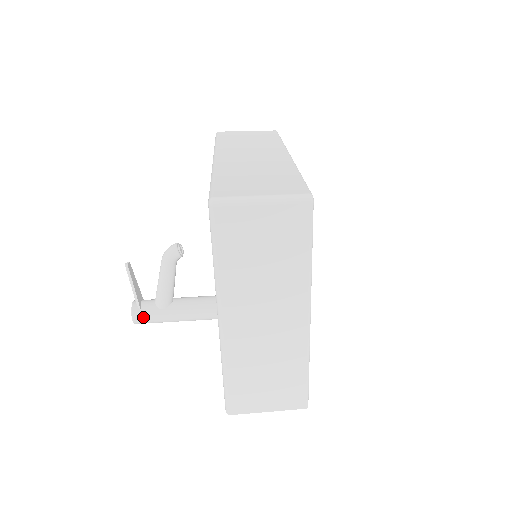
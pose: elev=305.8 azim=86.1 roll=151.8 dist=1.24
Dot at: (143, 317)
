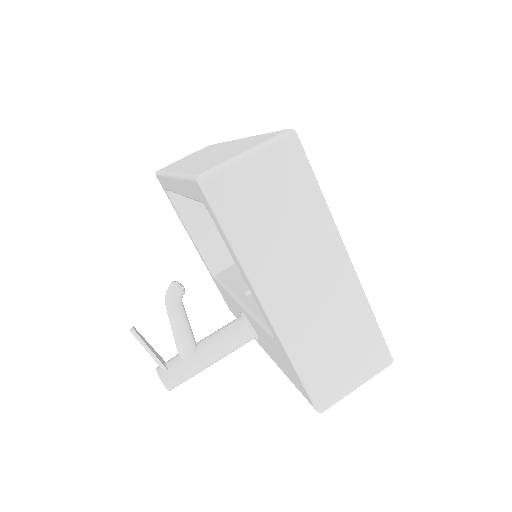
Dot at: (175, 378)
